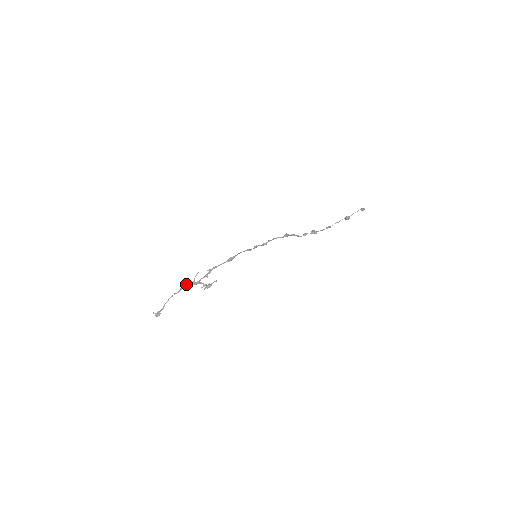
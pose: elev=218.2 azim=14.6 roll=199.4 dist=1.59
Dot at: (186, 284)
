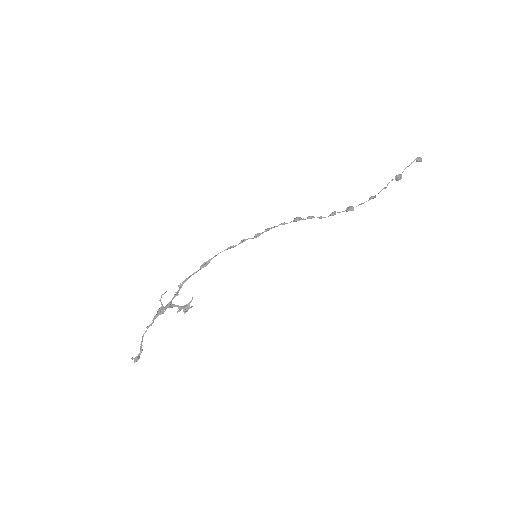
Dot at: occluded
